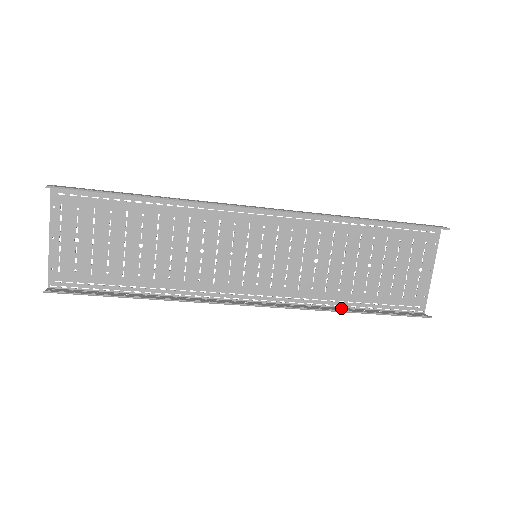
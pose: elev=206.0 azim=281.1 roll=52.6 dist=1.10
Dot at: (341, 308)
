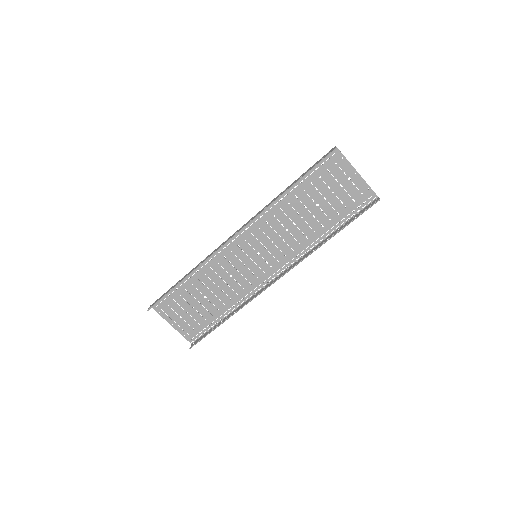
Dot at: (325, 239)
